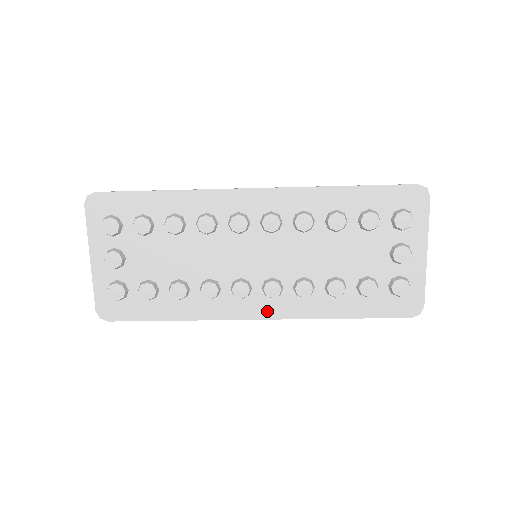
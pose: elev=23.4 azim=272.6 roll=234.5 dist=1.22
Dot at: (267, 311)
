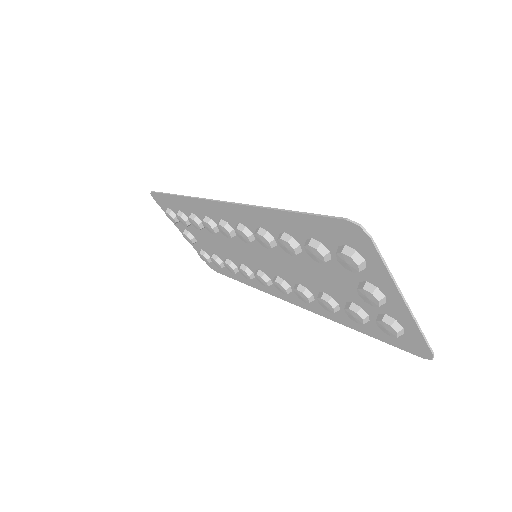
Dot at: (292, 299)
